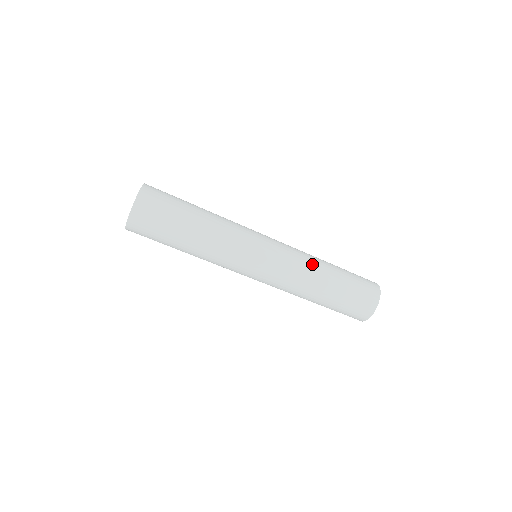
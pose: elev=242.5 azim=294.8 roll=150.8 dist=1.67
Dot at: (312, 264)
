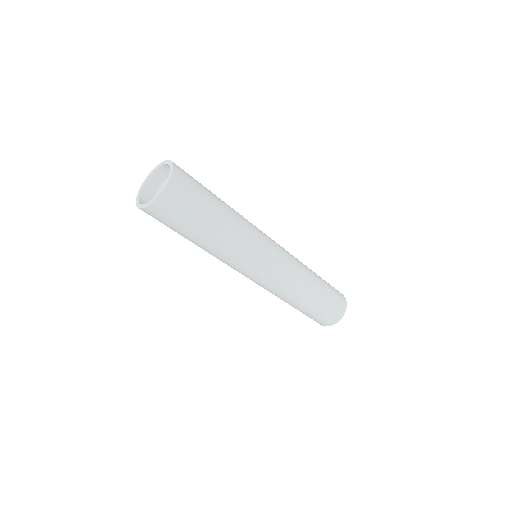
Dot at: (302, 285)
